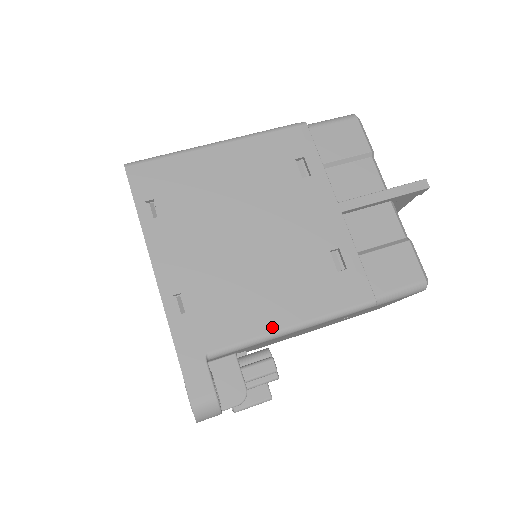
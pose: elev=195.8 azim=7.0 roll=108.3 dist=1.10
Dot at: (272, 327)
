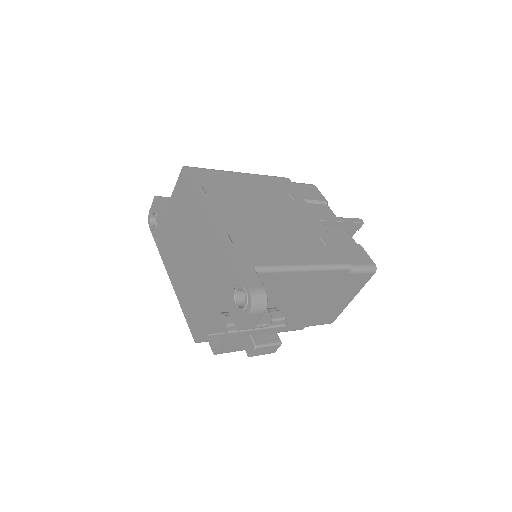
Dot at: (293, 263)
